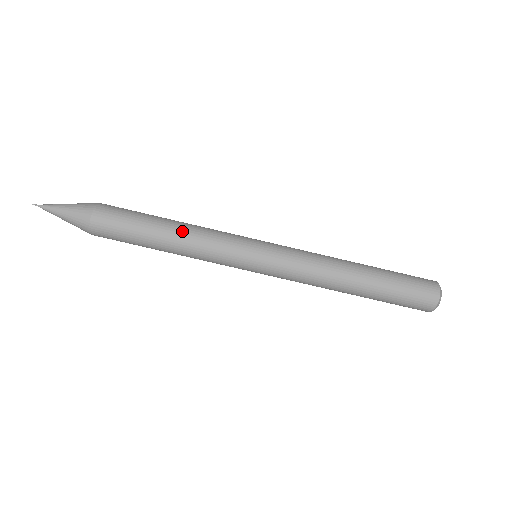
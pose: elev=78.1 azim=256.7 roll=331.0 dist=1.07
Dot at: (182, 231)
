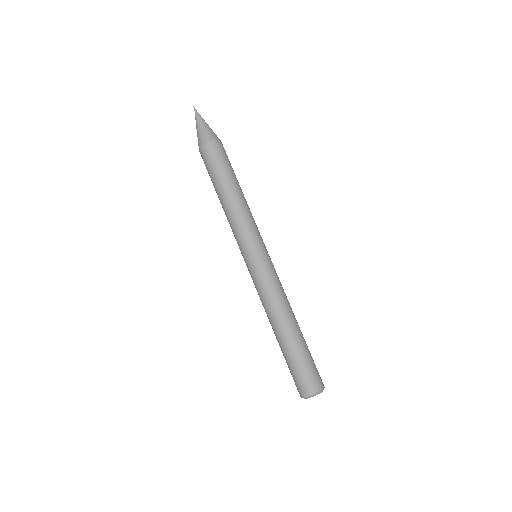
Dot at: occluded
